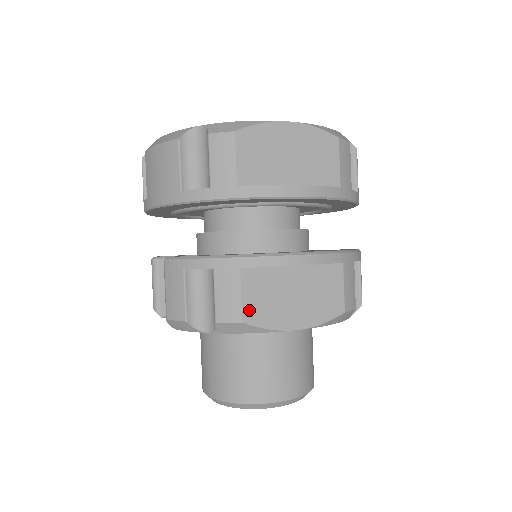
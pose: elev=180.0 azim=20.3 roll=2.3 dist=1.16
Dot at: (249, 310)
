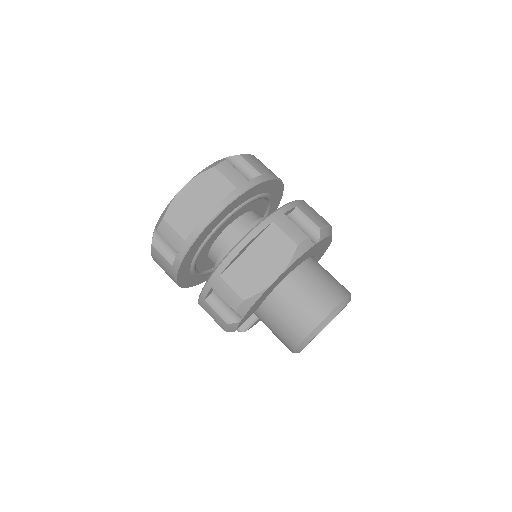
Dot at: (242, 291)
